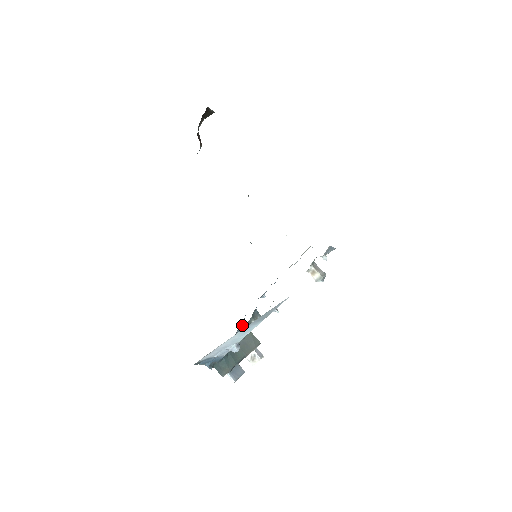
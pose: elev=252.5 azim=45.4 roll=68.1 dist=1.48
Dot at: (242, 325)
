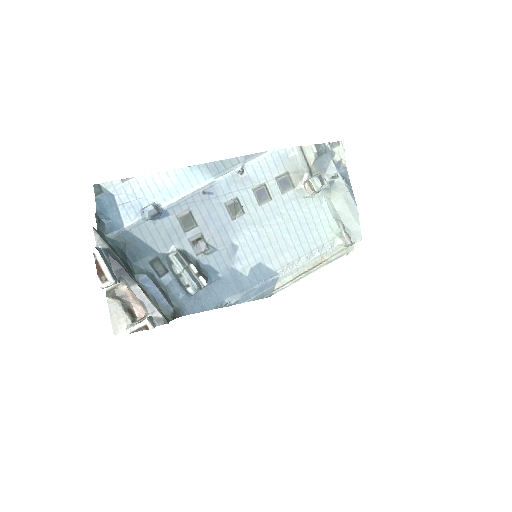
Dot at: (170, 301)
